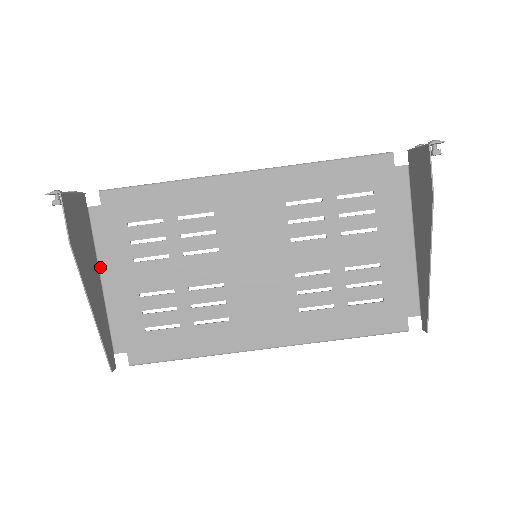
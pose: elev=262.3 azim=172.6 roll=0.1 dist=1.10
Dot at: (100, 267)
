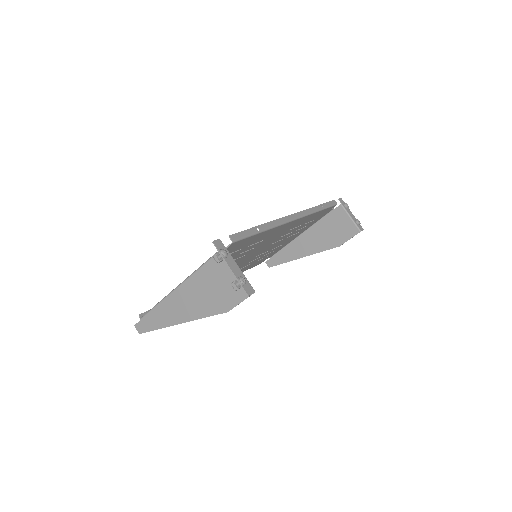
Dot at: (184, 282)
